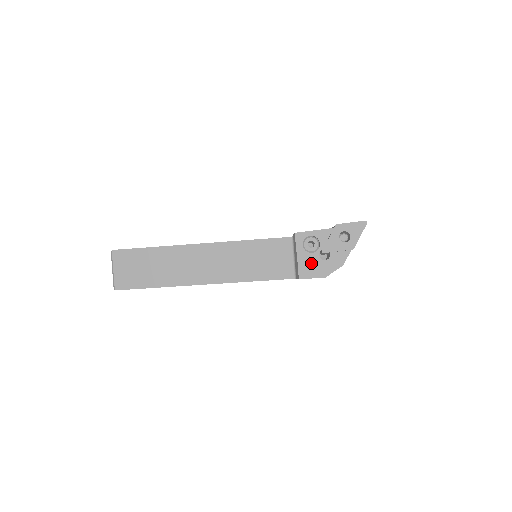
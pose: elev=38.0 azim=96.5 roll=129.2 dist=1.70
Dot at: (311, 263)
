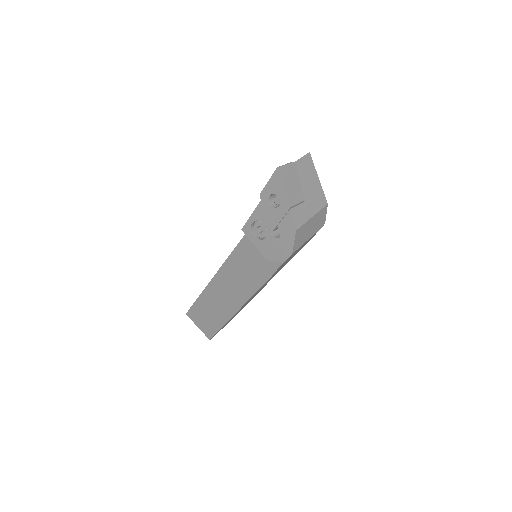
Dot at: (272, 249)
